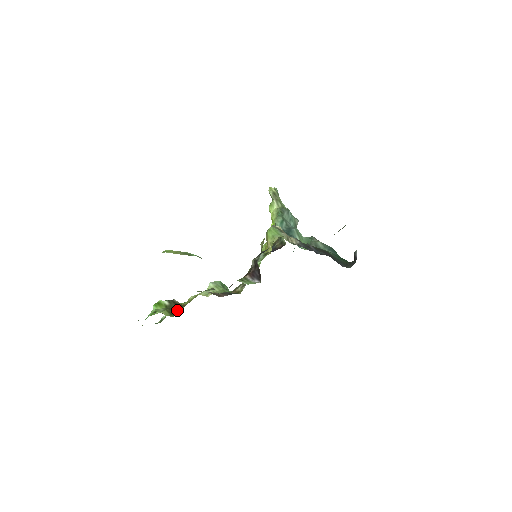
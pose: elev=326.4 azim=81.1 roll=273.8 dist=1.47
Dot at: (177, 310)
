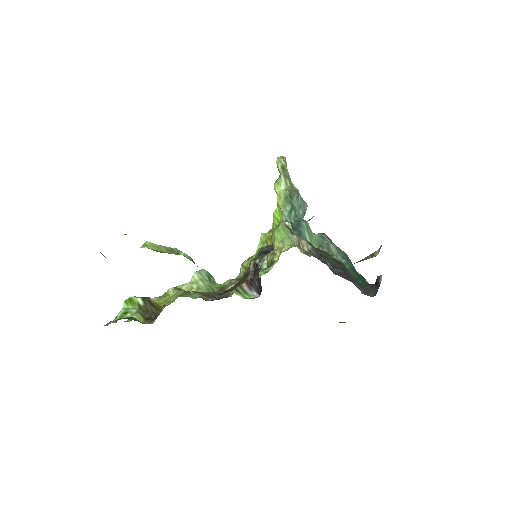
Dot at: (153, 314)
